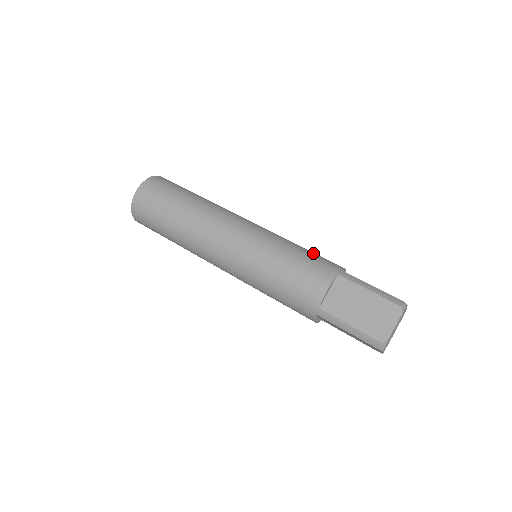
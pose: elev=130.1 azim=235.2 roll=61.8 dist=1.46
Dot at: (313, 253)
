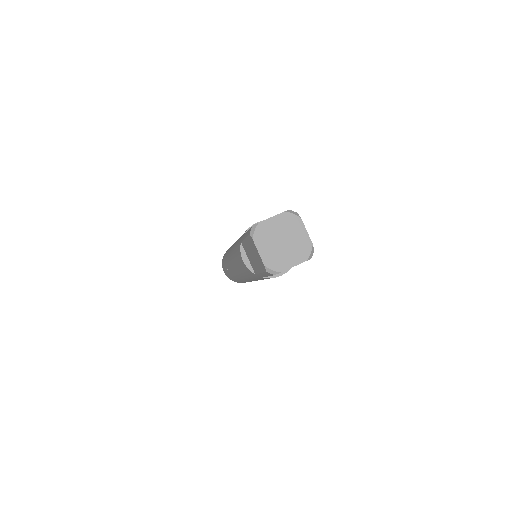
Dot at: occluded
